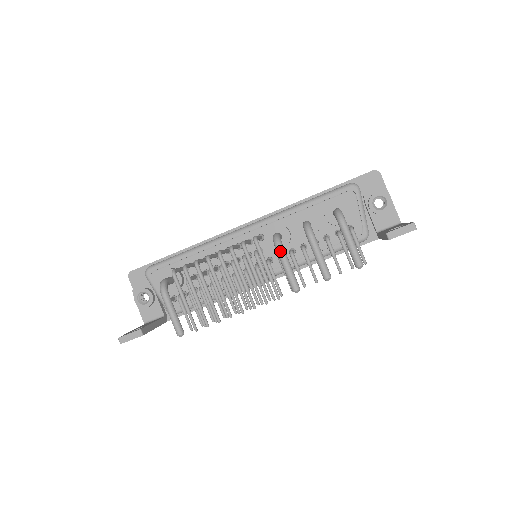
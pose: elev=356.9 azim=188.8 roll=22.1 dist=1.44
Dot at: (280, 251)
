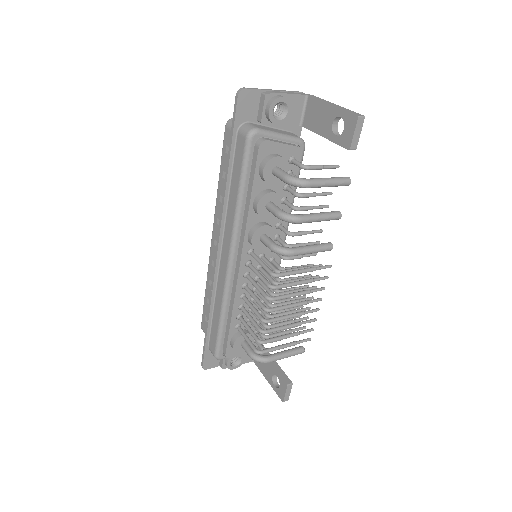
Dot at: (296, 254)
